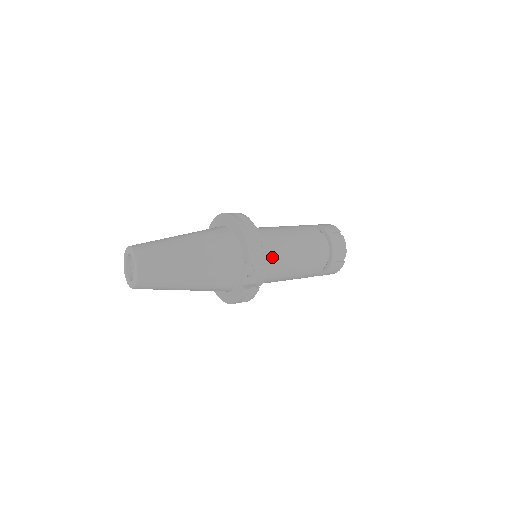
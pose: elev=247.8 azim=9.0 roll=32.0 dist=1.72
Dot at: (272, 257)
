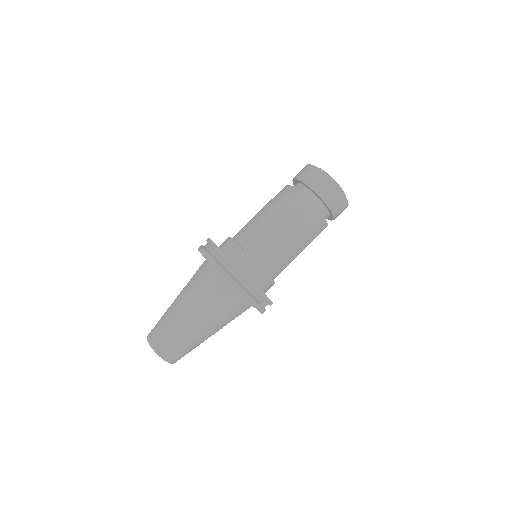
Dot at: (271, 270)
